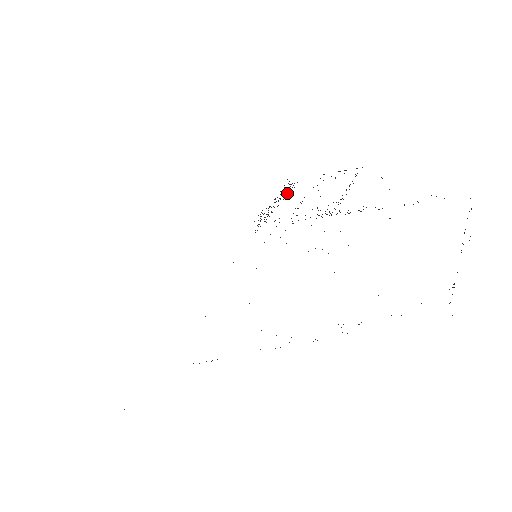
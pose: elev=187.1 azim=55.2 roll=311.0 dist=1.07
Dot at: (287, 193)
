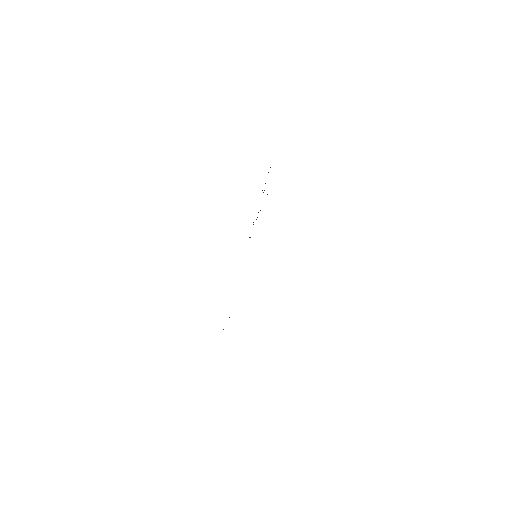
Dot at: occluded
